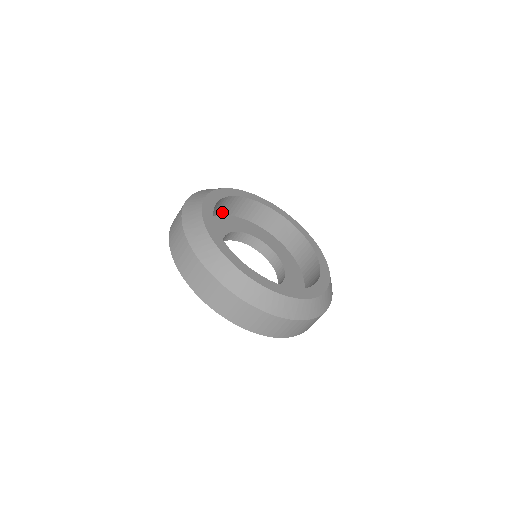
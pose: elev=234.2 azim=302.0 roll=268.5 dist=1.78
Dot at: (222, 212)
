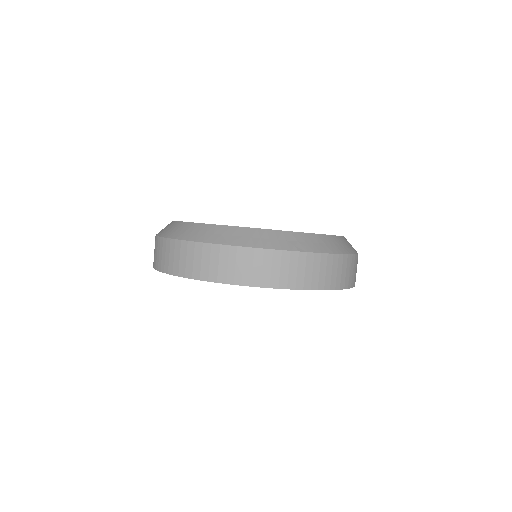
Dot at: occluded
